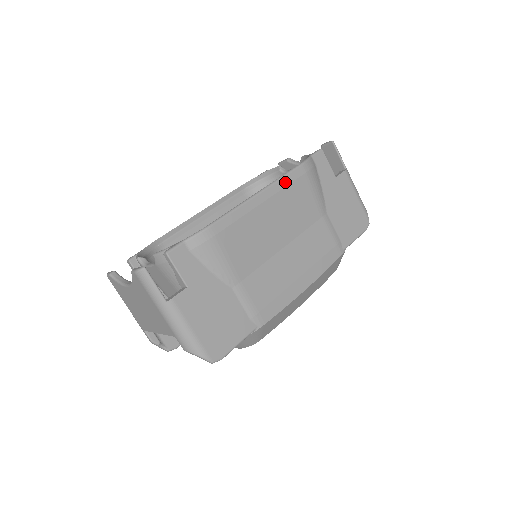
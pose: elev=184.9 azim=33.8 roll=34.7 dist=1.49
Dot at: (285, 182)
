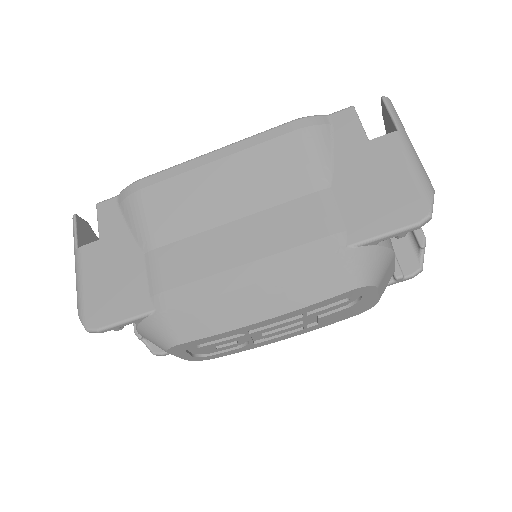
Dot at: (257, 140)
